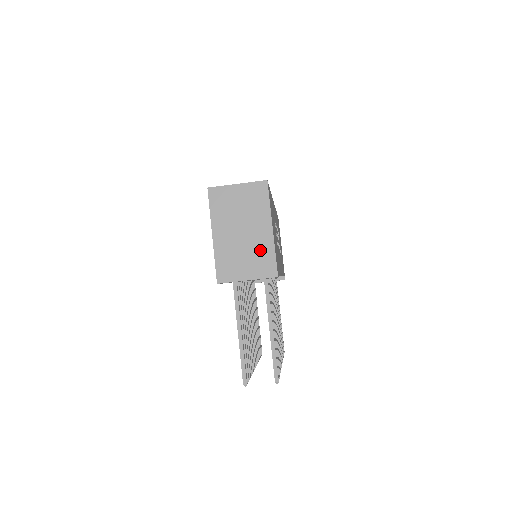
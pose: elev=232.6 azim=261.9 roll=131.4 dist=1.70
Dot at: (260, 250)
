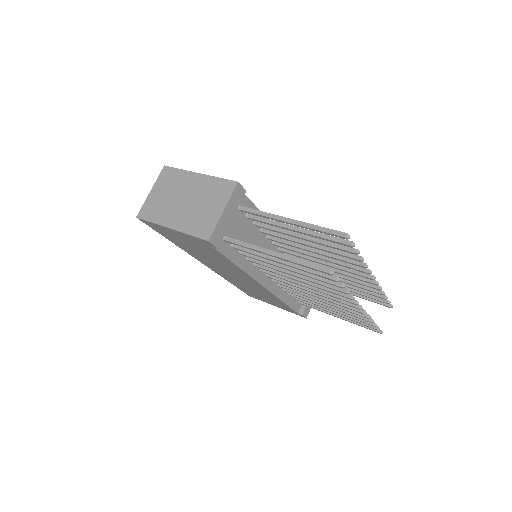
Dot at: (208, 190)
